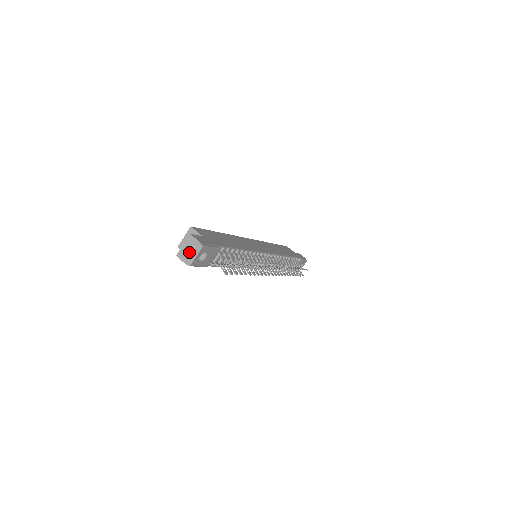
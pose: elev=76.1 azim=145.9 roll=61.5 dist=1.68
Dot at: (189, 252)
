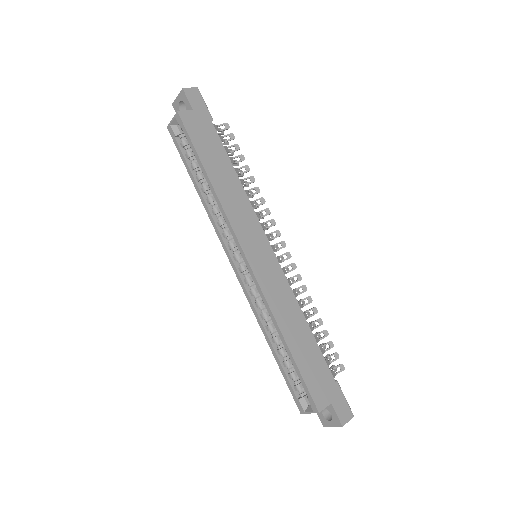
Dot at: occluded
